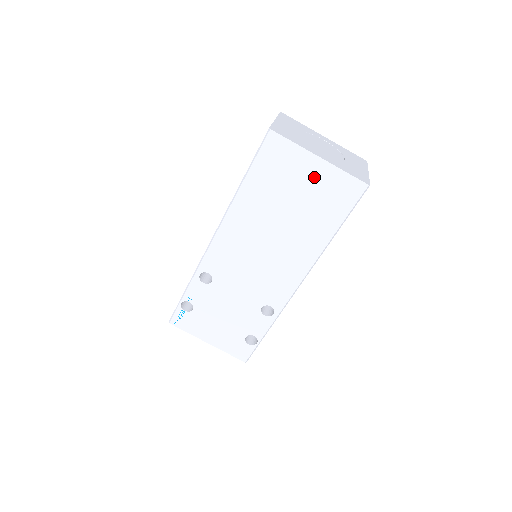
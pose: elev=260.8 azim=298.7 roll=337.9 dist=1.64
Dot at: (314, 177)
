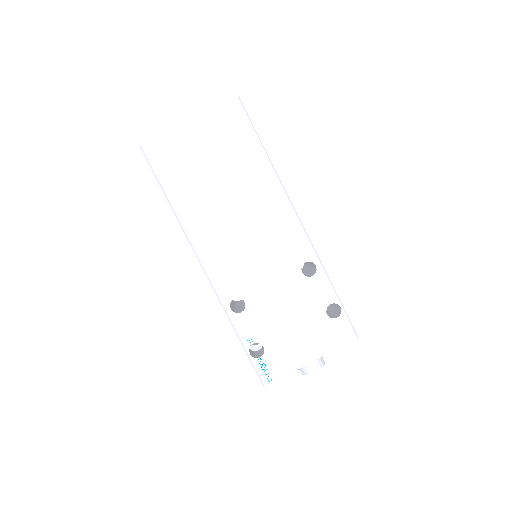
Dot at: (203, 137)
